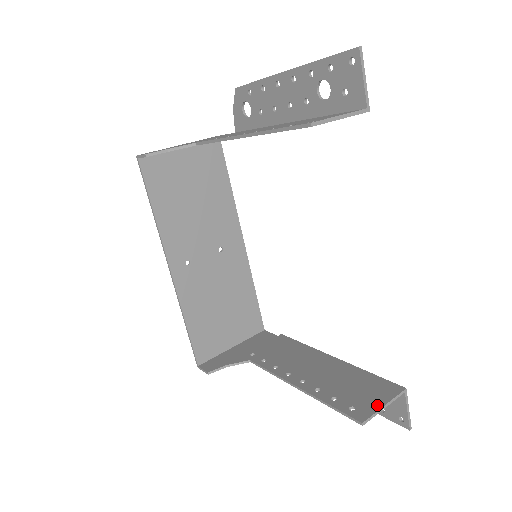
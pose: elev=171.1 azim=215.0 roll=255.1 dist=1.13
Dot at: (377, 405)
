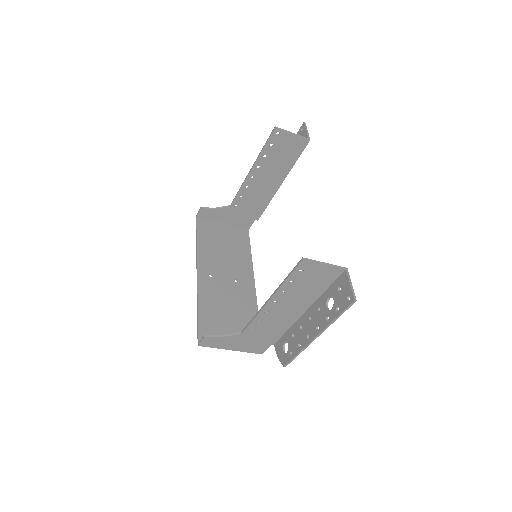
Dot at: (320, 264)
